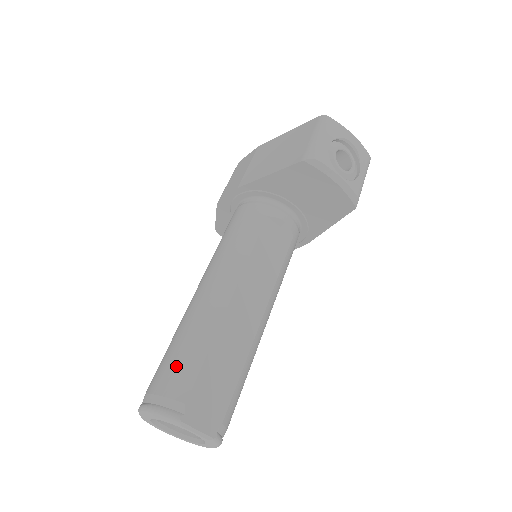
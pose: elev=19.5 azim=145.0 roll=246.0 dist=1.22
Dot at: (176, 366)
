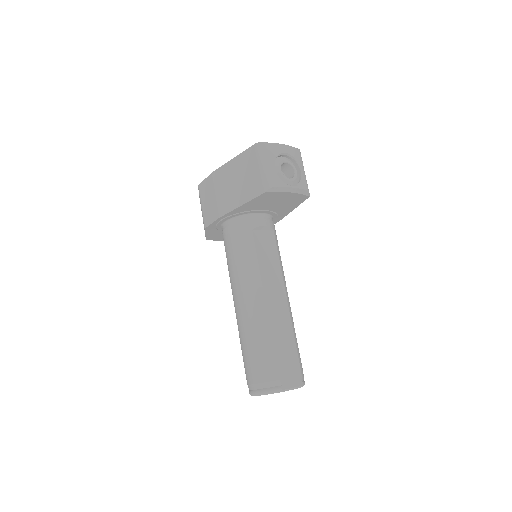
Dot at: (260, 362)
